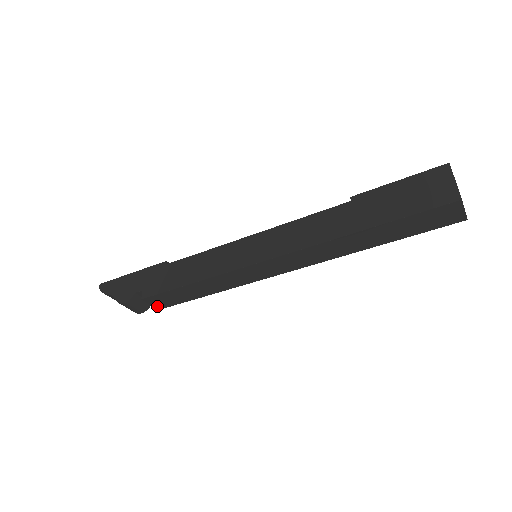
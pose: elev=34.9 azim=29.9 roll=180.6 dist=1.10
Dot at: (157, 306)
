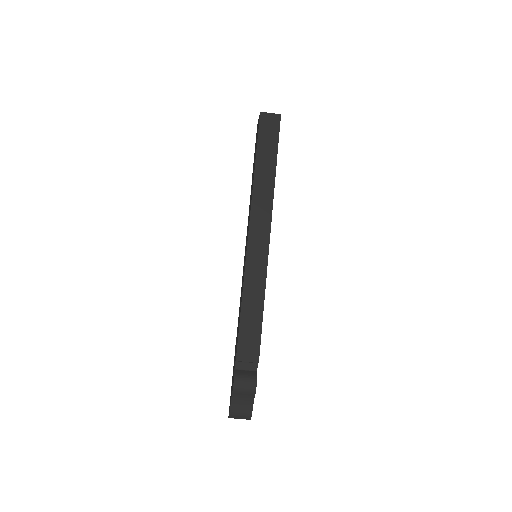
Dot at: (253, 359)
